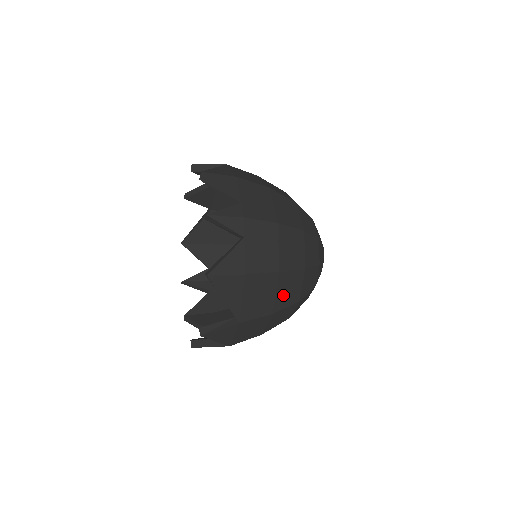
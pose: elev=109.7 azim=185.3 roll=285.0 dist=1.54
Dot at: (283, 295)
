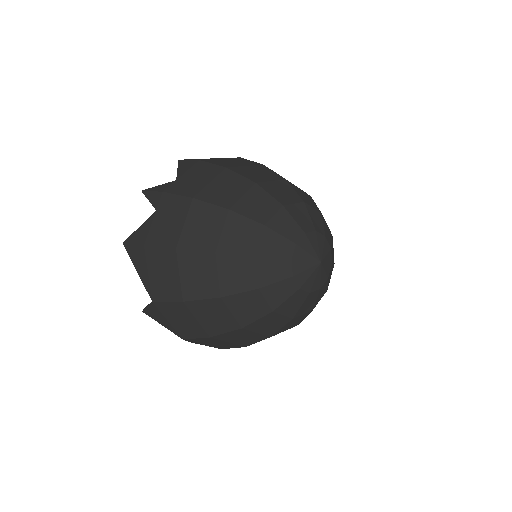
Dot at: (192, 281)
